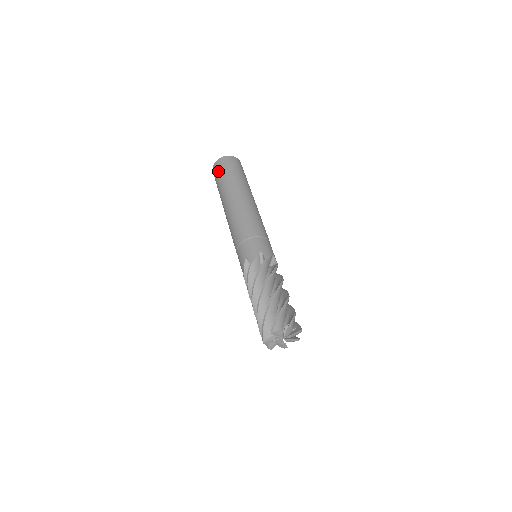
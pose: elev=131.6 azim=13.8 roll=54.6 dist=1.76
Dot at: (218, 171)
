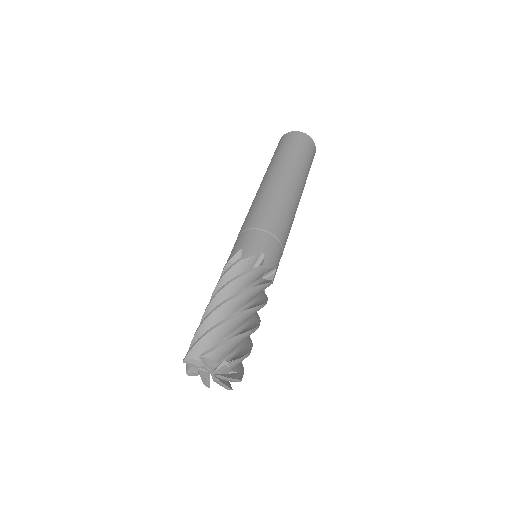
Dot at: (274, 152)
